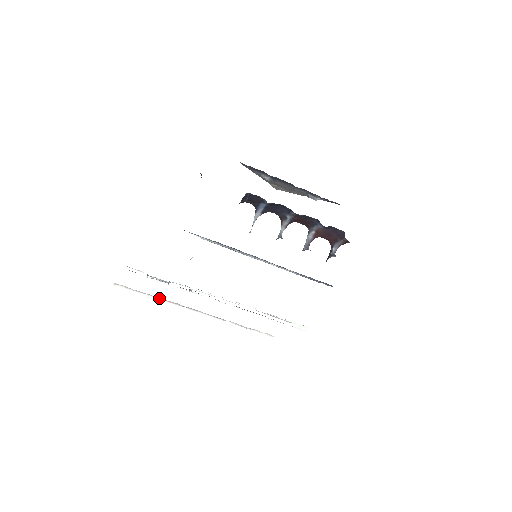
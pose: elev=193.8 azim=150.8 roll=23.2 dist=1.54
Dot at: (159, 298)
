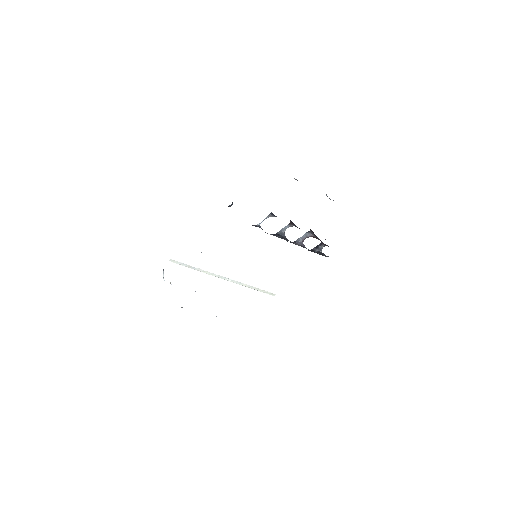
Dot at: occluded
